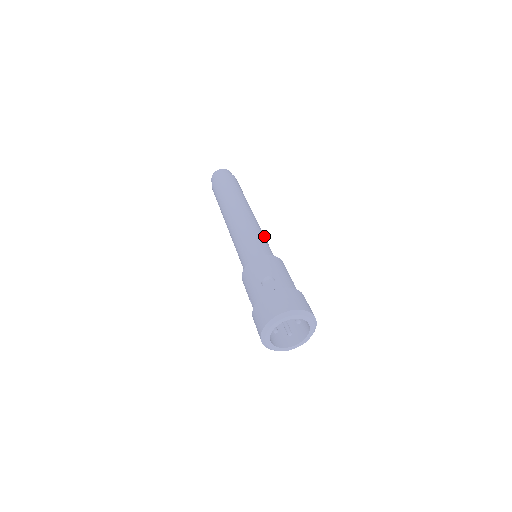
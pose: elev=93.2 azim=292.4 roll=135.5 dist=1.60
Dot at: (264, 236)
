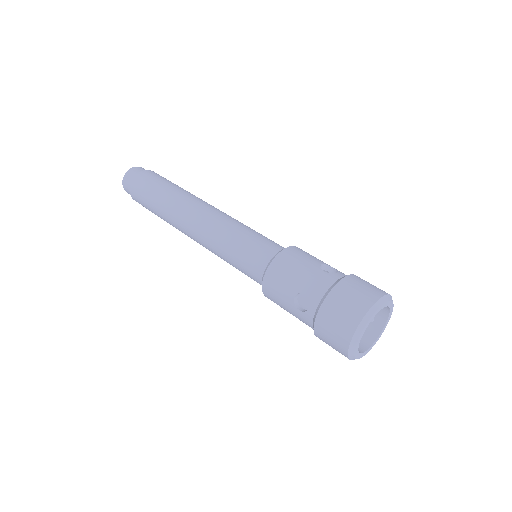
Dot at: (240, 227)
